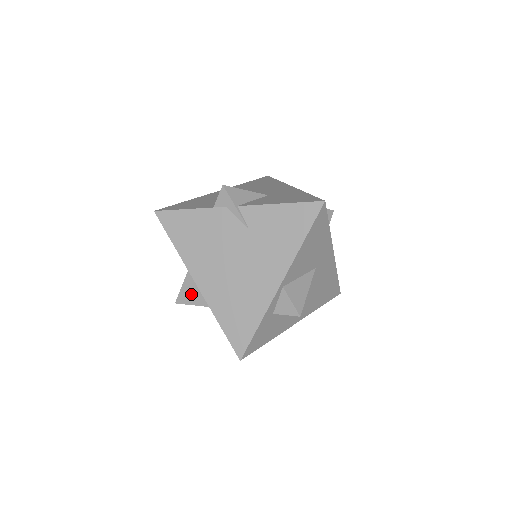
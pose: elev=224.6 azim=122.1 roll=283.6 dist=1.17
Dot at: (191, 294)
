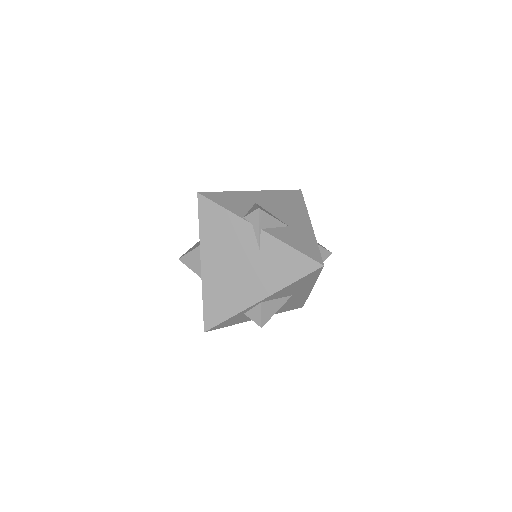
Dot at: (193, 261)
